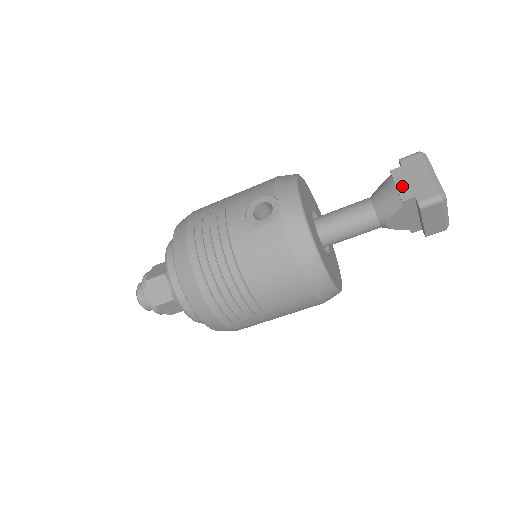
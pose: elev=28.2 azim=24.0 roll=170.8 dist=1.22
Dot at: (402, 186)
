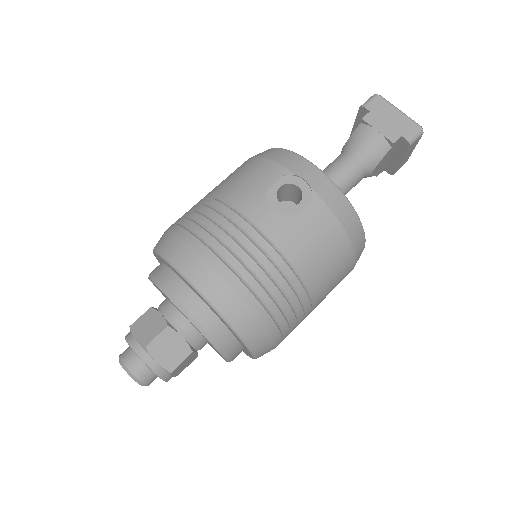
Dot at: (383, 129)
